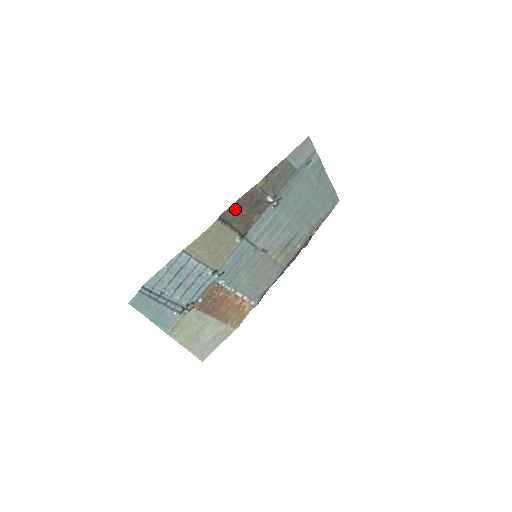
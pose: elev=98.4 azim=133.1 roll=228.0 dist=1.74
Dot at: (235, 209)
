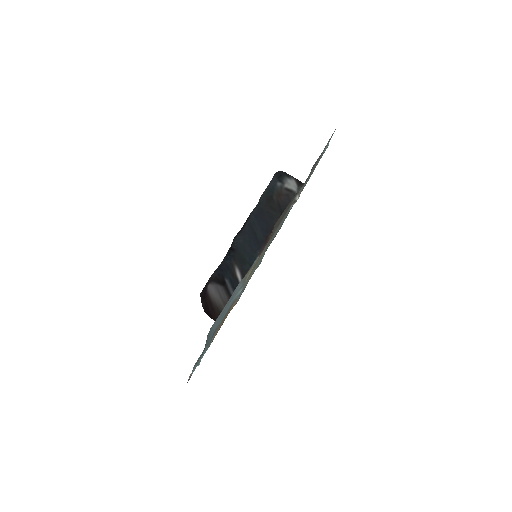
Dot at: (281, 216)
